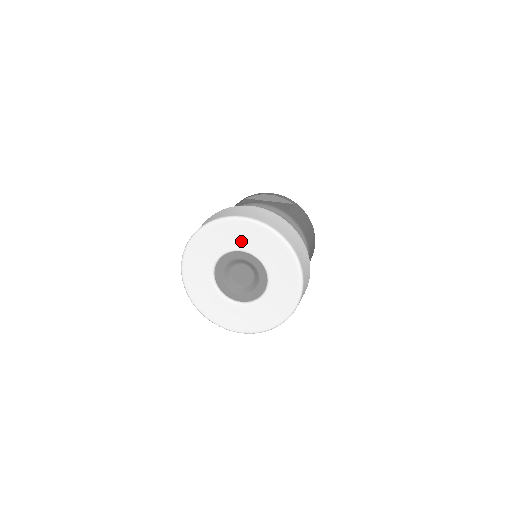
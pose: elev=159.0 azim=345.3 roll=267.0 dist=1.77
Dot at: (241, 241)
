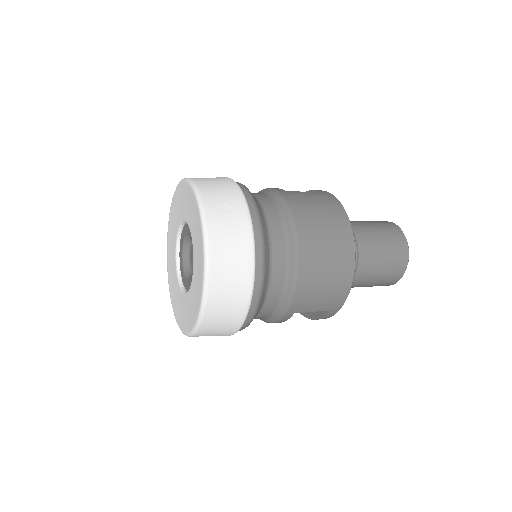
Dot at: (181, 210)
